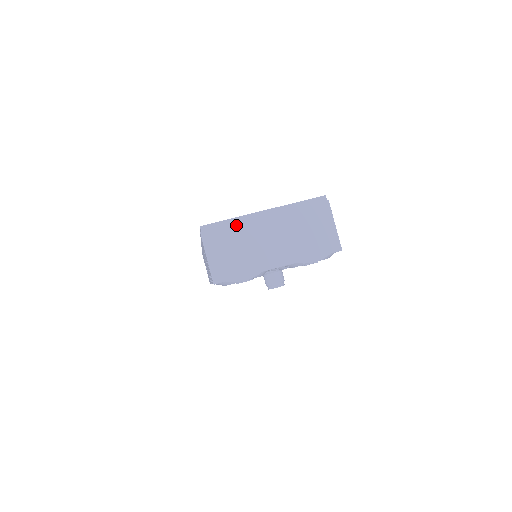
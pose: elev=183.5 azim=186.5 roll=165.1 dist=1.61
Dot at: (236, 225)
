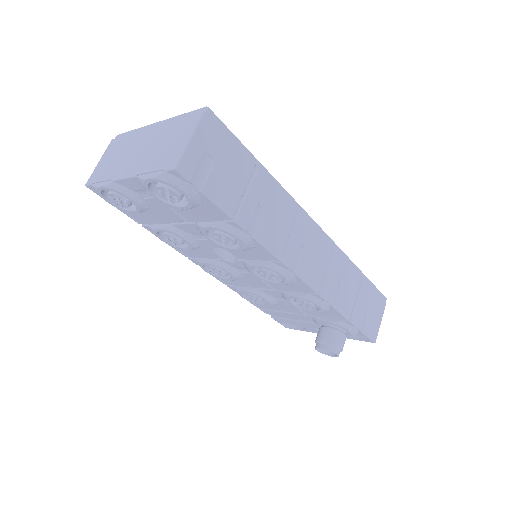
Dot at: (131, 135)
